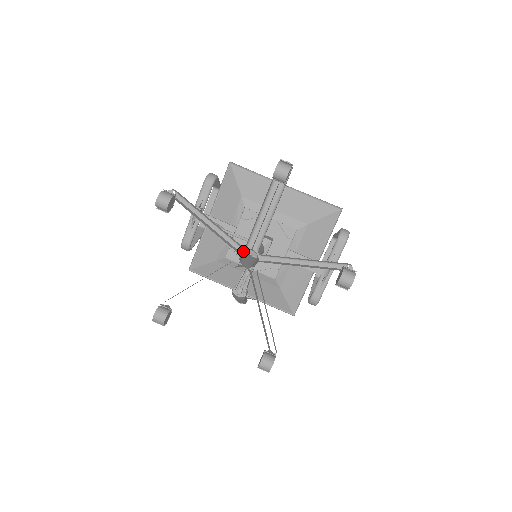
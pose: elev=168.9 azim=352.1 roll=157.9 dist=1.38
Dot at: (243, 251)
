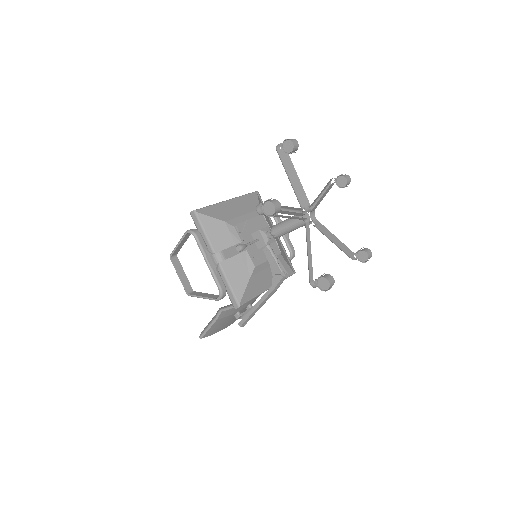
Dot at: (290, 224)
